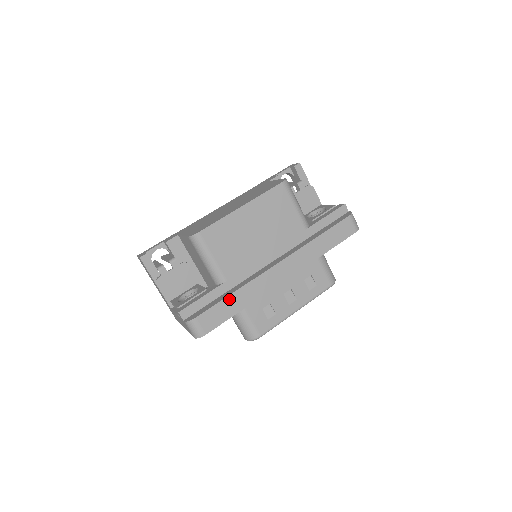
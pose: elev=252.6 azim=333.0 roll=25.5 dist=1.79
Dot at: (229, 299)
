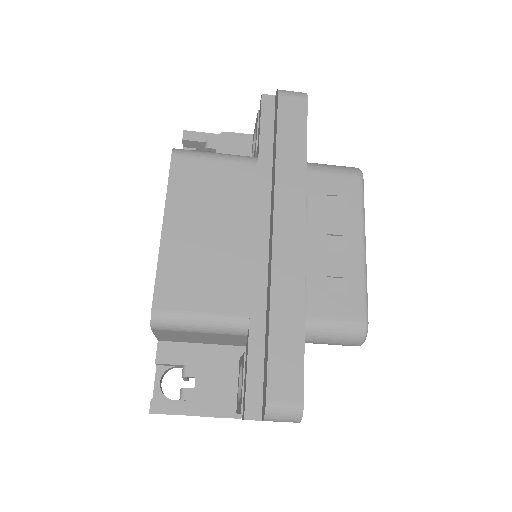
Dot at: (274, 331)
